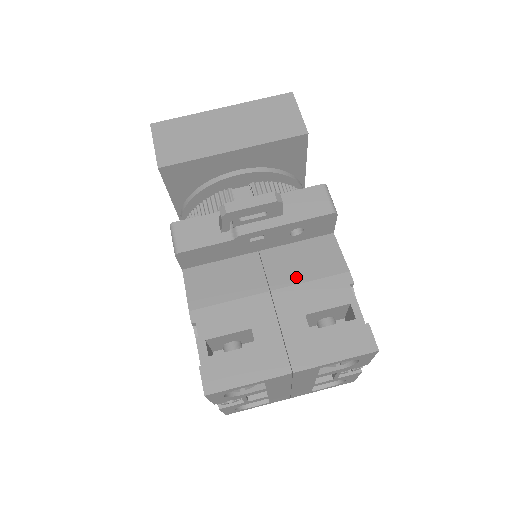
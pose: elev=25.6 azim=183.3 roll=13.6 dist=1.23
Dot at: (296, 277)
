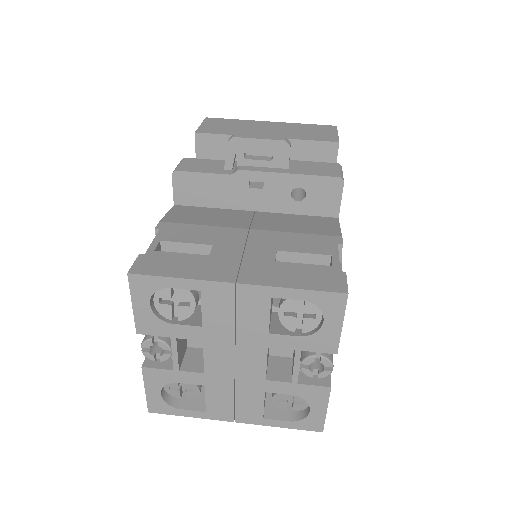
Dot at: (282, 228)
